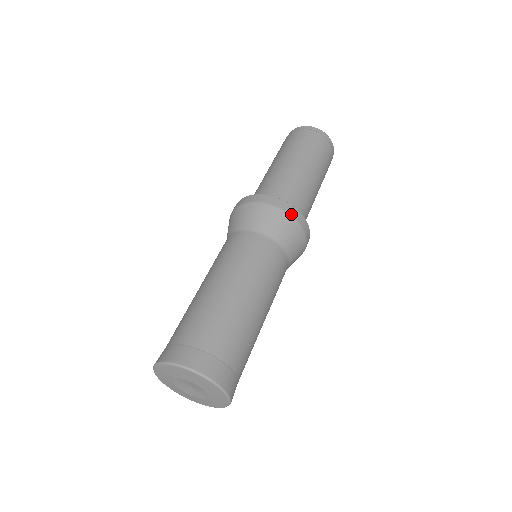
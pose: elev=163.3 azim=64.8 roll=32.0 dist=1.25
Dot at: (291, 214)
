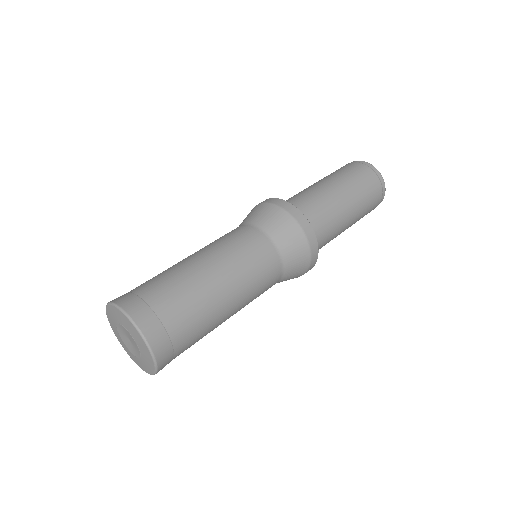
Dot at: (263, 202)
